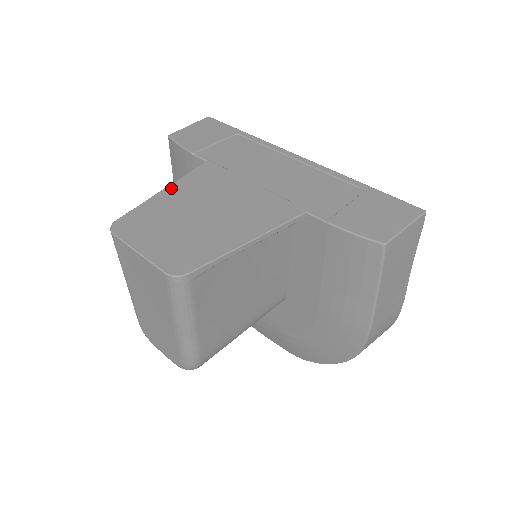
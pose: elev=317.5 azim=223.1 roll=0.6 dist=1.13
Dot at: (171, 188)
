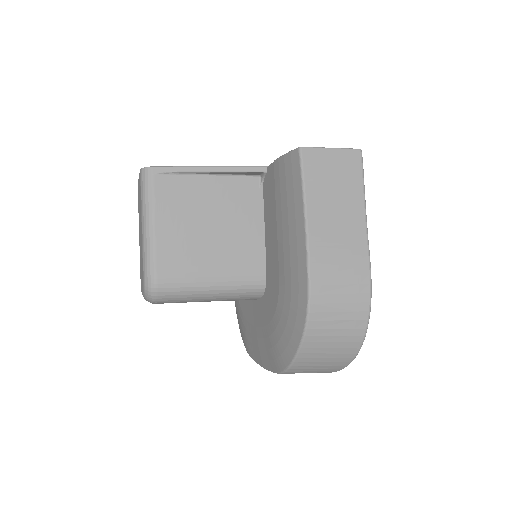
Dot at: occluded
